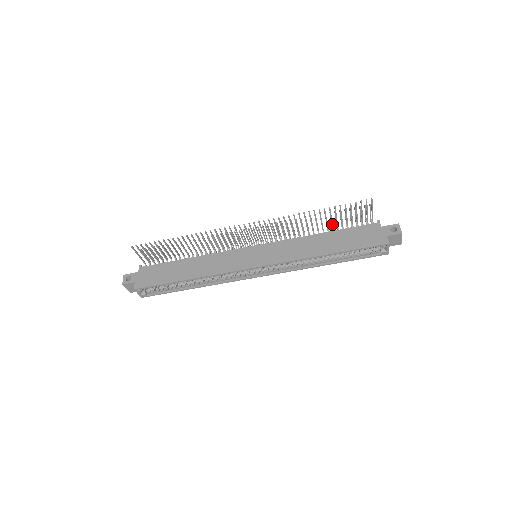
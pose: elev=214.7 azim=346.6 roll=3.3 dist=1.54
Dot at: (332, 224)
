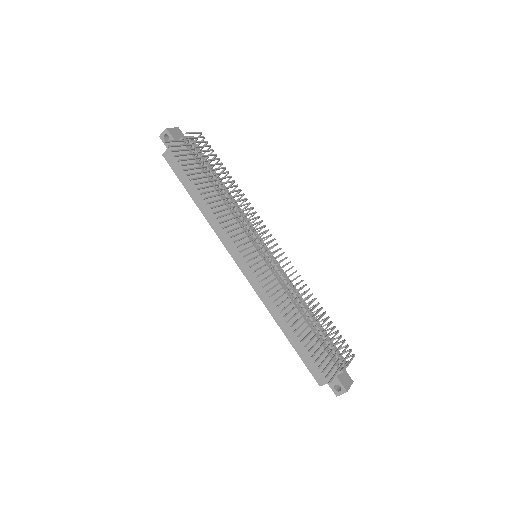
Dot at: (313, 329)
